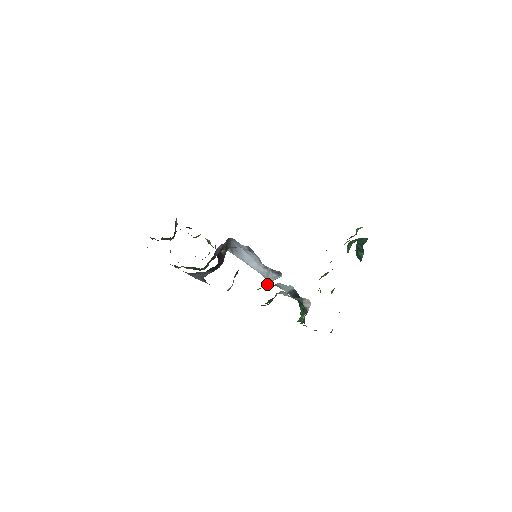
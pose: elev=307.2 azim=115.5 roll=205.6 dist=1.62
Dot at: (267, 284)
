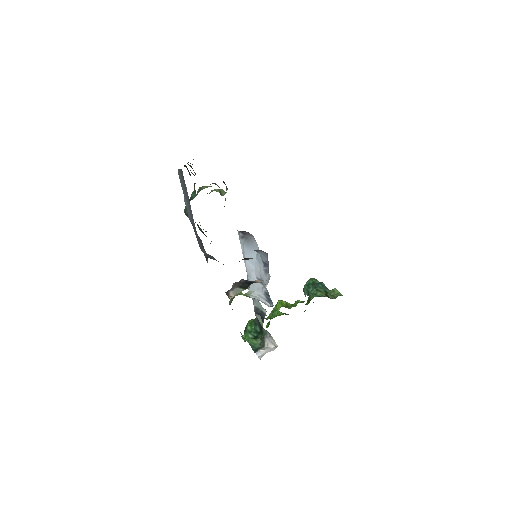
Dot at: (250, 295)
